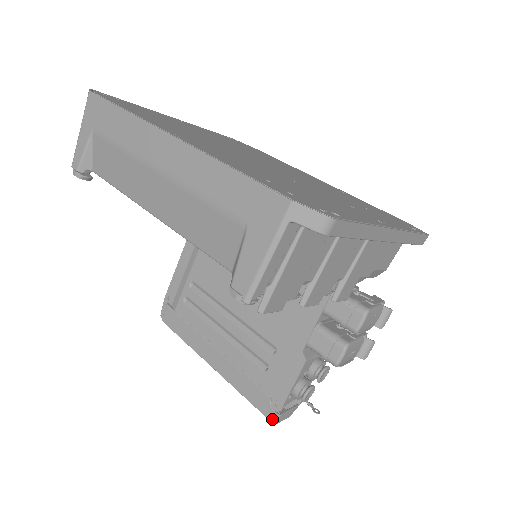
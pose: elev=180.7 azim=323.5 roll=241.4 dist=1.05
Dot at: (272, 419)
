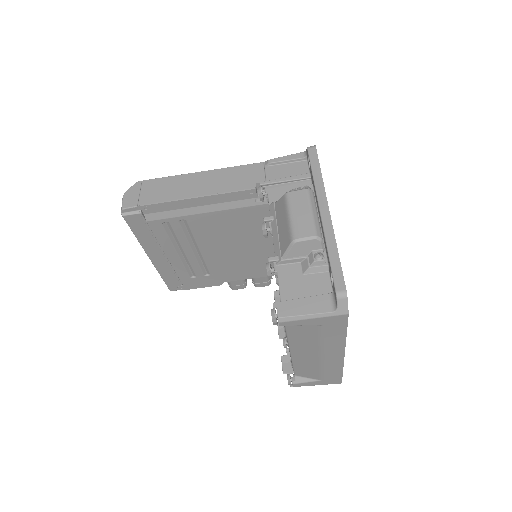
Dot at: (172, 290)
